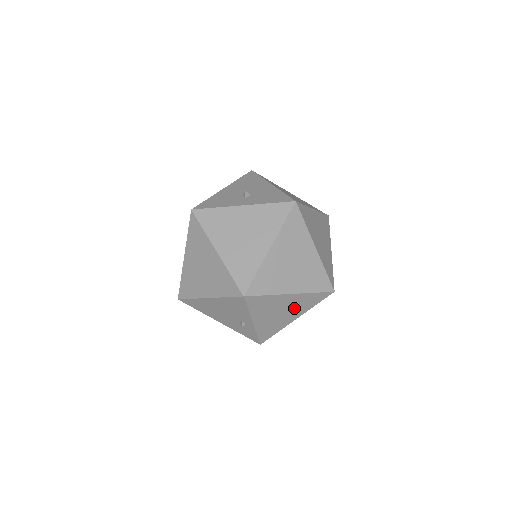
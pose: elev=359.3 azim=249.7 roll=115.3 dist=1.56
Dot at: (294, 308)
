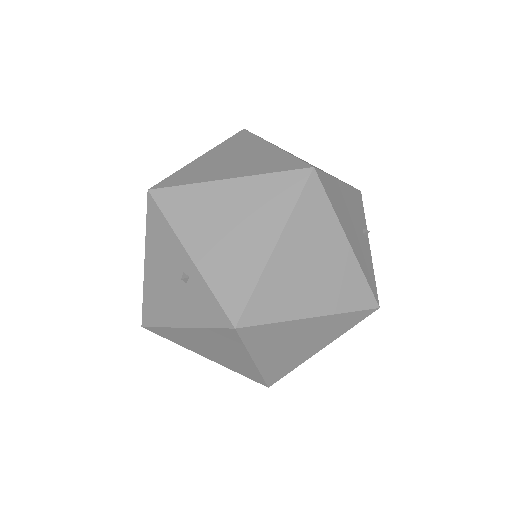
Dot at: (253, 215)
